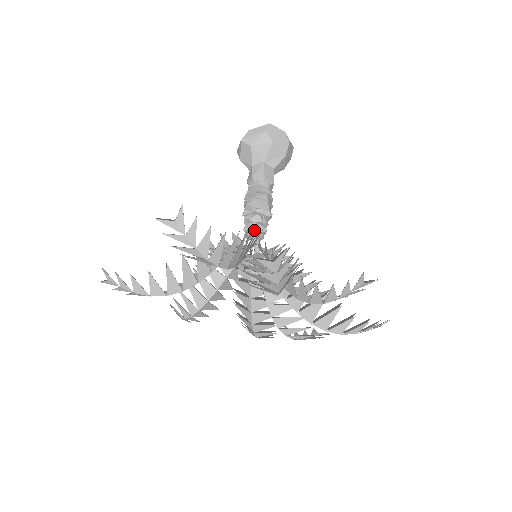
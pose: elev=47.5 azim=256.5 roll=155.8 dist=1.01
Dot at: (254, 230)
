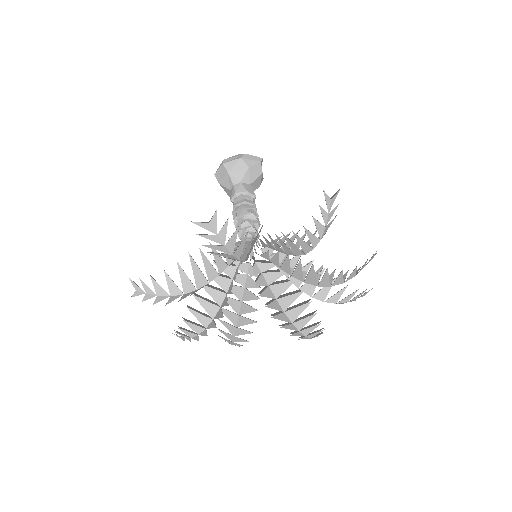
Dot at: (256, 234)
